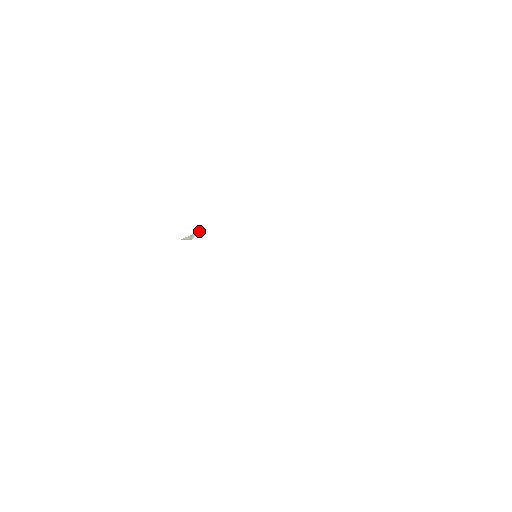
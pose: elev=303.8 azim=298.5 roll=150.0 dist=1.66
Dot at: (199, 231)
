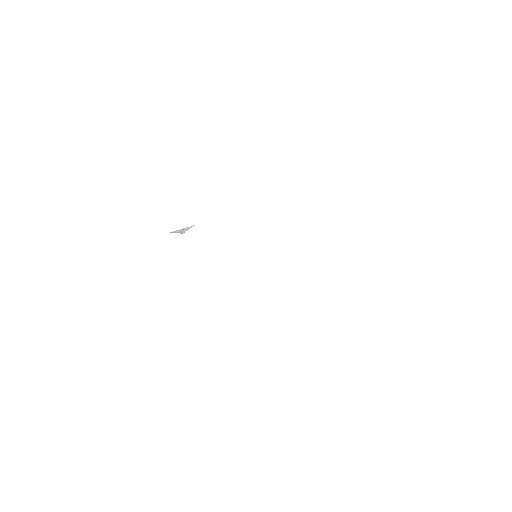
Dot at: occluded
